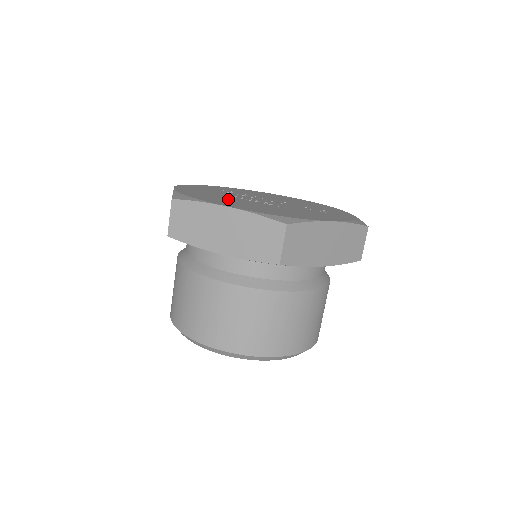
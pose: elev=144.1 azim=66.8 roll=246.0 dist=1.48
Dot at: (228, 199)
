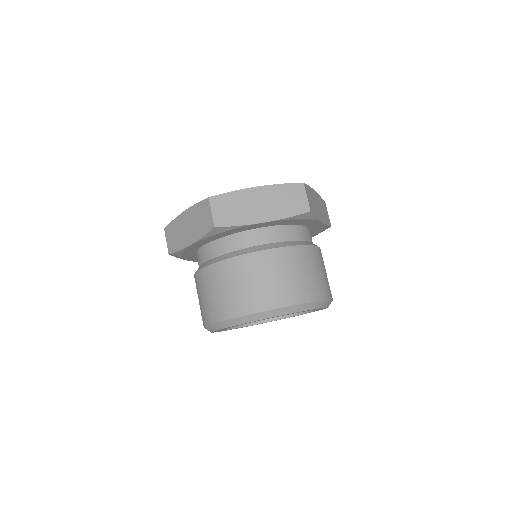
Dot at: occluded
